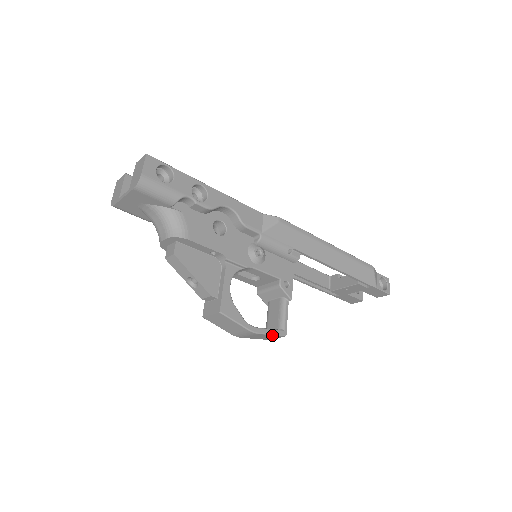
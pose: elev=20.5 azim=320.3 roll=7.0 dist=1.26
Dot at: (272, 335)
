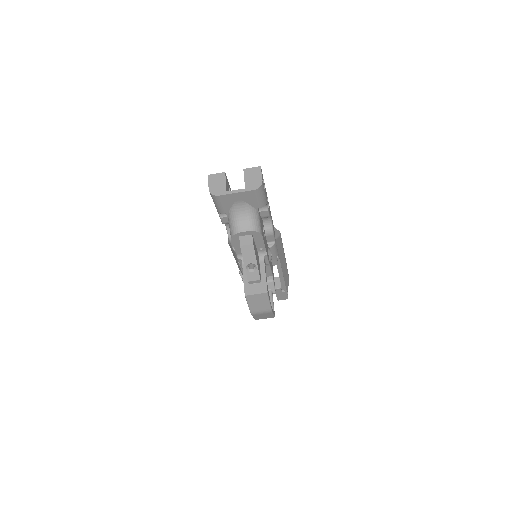
Dot at: (273, 315)
